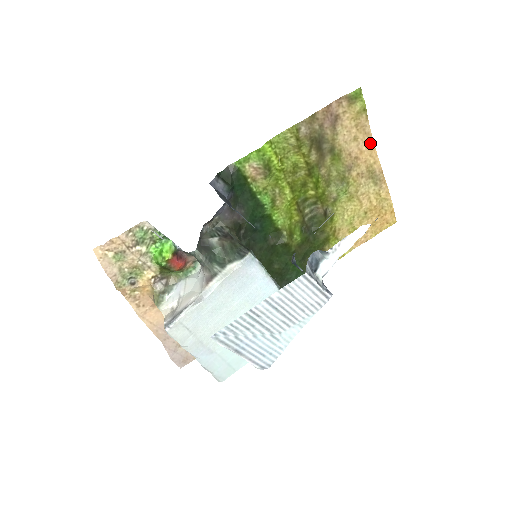
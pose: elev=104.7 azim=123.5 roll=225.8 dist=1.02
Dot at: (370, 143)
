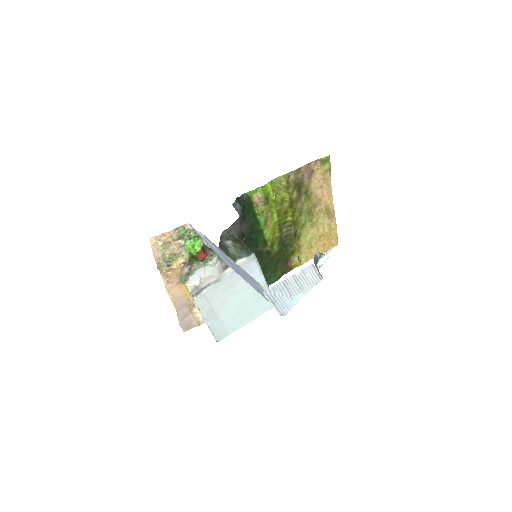
Dot at: (330, 191)
